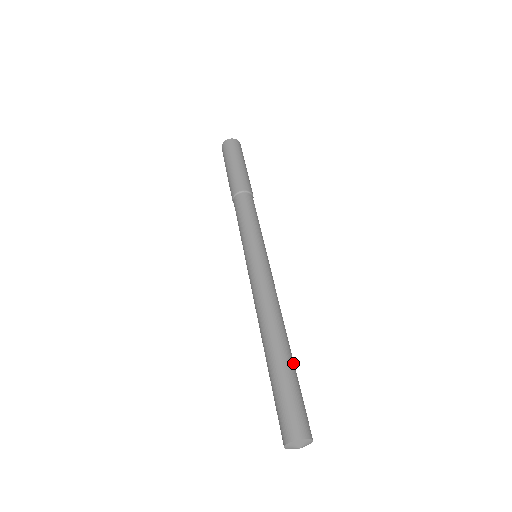
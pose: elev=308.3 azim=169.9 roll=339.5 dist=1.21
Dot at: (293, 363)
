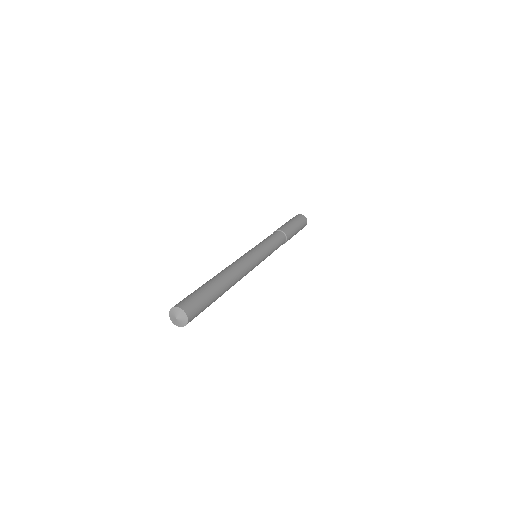
Dot at: (219, 292)
